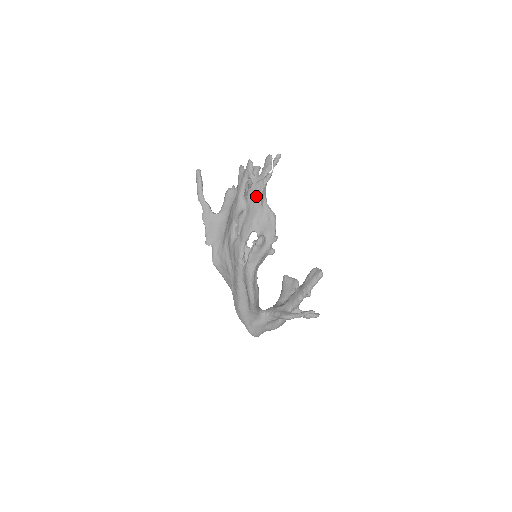
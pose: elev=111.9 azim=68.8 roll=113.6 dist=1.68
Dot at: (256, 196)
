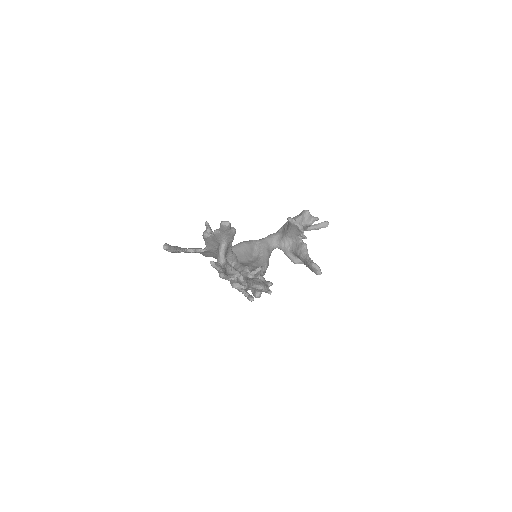
Dot at: occluded
